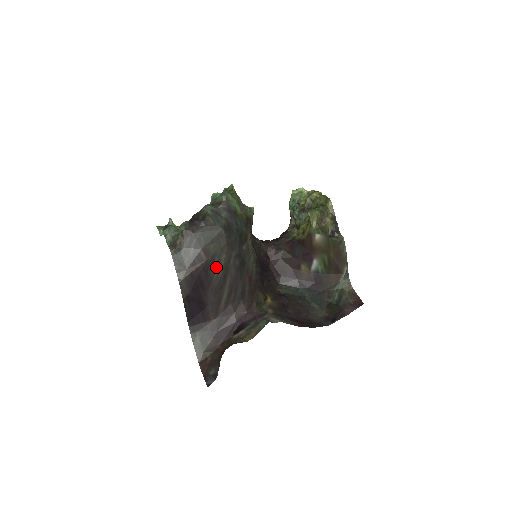
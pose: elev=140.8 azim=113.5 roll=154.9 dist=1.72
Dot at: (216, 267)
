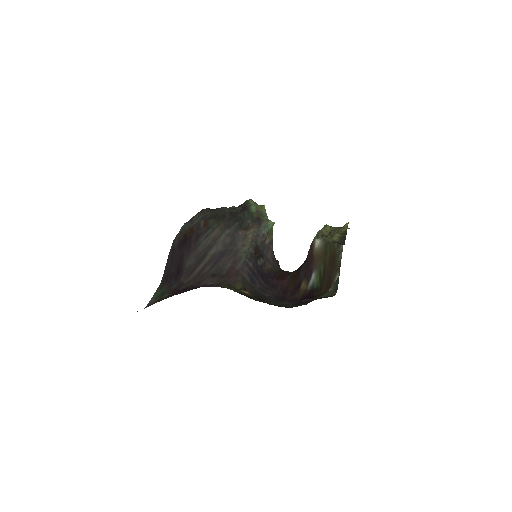
Dot at: (207, 236)
